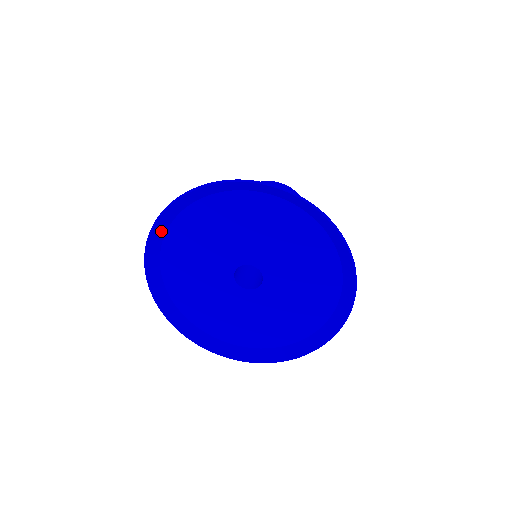
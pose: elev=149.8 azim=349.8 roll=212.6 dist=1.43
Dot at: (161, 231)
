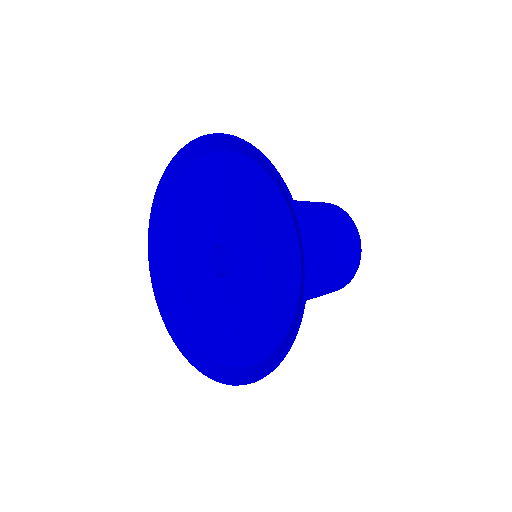
Dot at: (170, 184)
